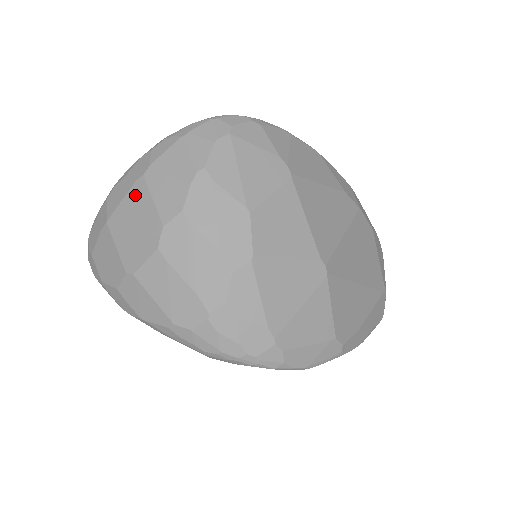
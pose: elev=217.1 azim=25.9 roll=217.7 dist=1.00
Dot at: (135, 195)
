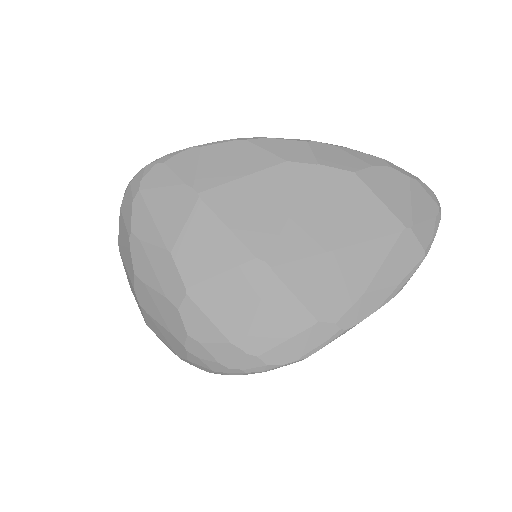
Dot at: (124, 266)
